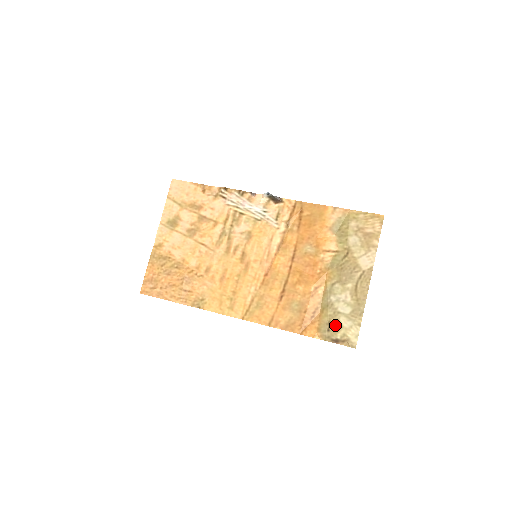
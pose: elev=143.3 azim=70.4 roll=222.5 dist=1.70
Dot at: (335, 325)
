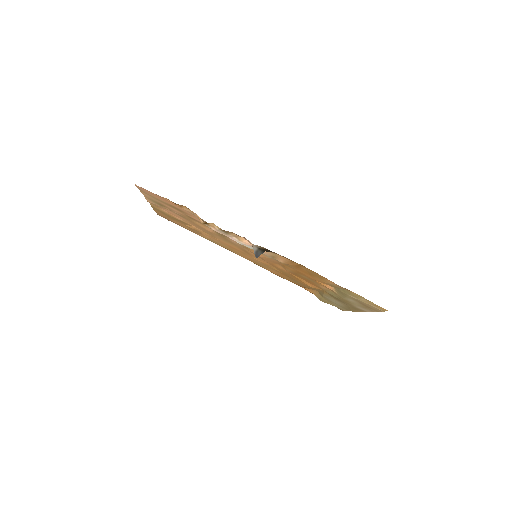
Dot at: (328, 302)
